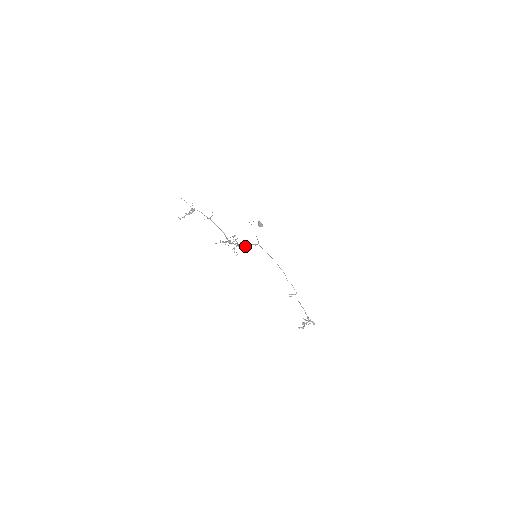
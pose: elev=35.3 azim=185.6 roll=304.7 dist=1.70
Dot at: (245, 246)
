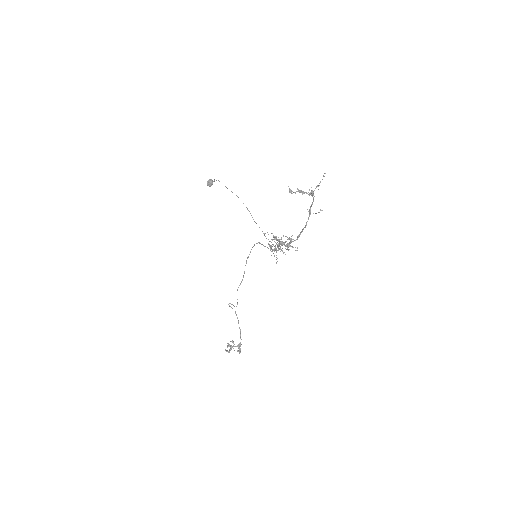
Dot at: (274, 248)
